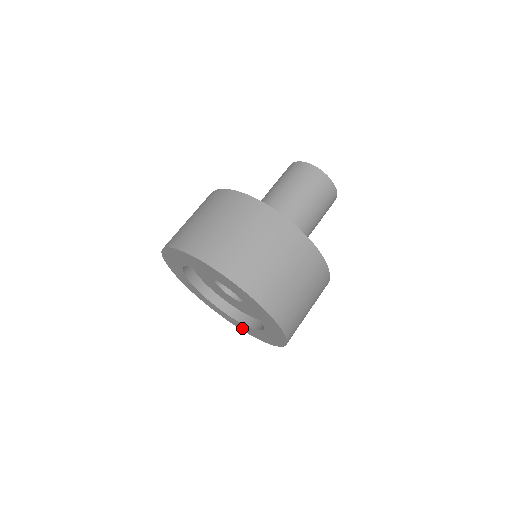
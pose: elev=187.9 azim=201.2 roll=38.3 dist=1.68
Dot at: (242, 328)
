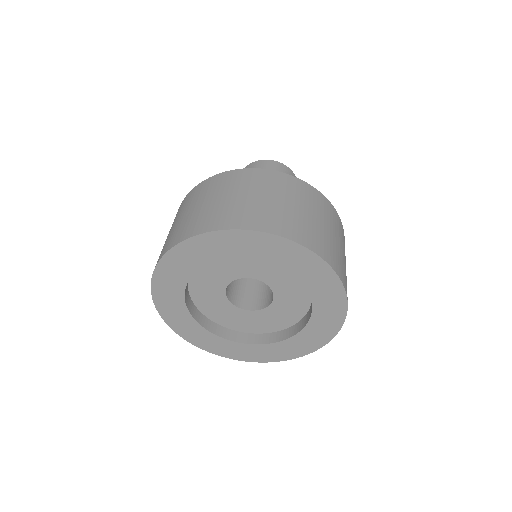
Dot at: (333, 321)
